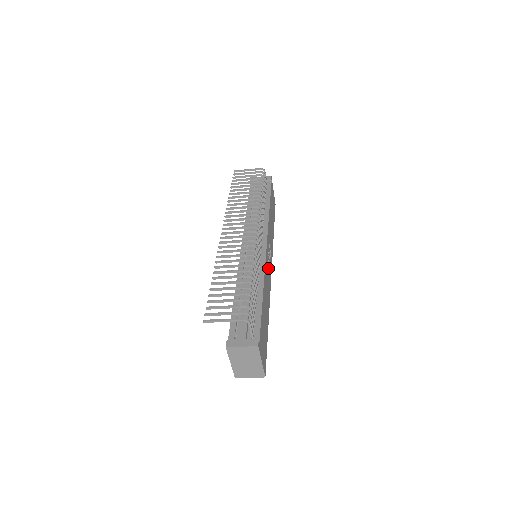
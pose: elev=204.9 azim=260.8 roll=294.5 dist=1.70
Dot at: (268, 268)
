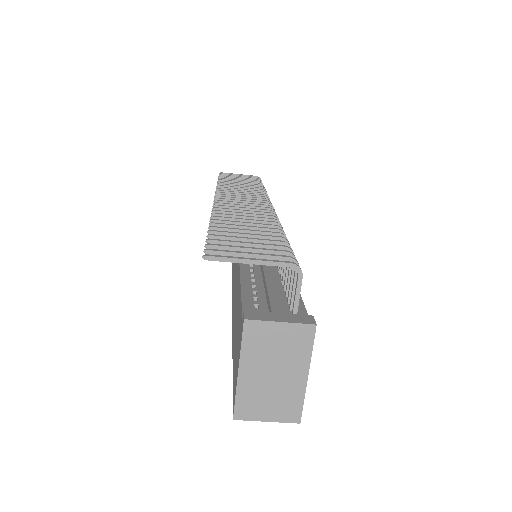
Dot at: occluded
